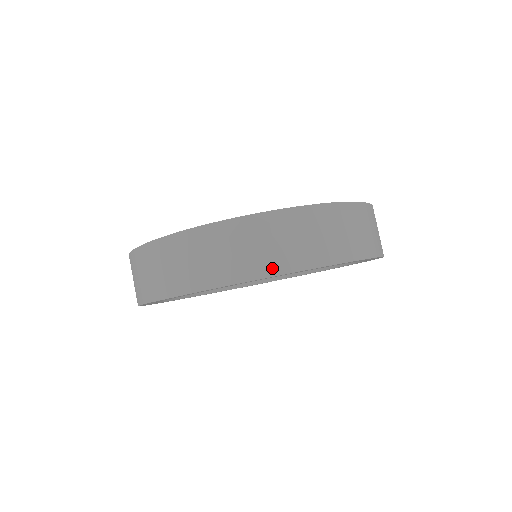
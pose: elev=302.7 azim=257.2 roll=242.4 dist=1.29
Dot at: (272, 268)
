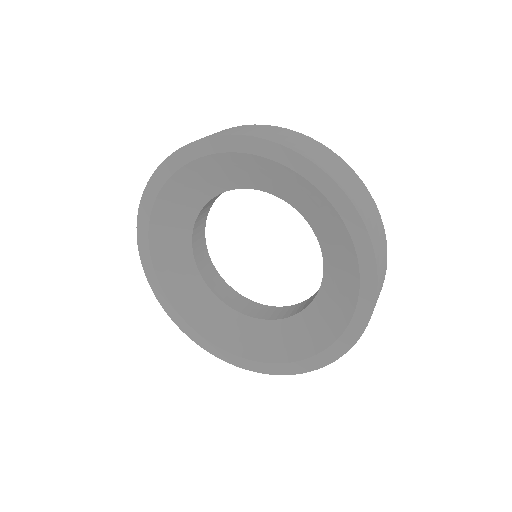
Dot at: (275, 140)
